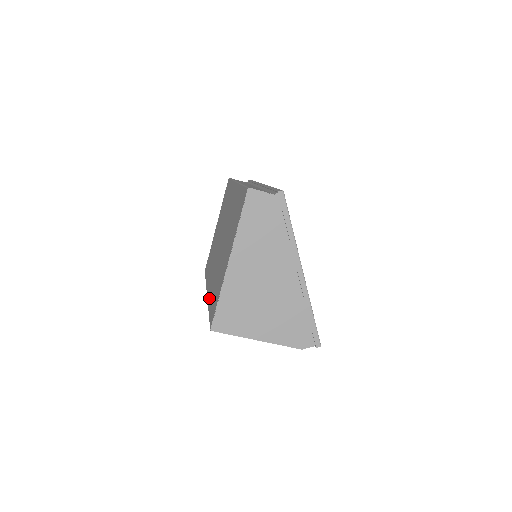
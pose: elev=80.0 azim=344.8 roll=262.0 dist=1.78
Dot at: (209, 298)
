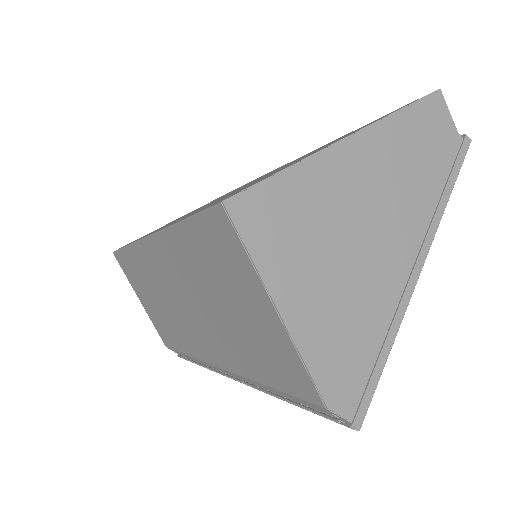
Dot at: occluded
